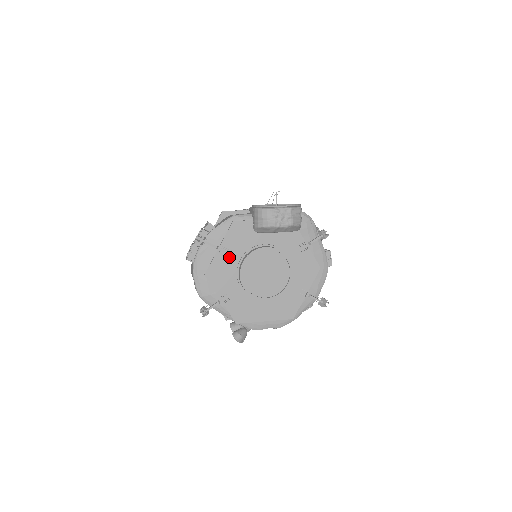
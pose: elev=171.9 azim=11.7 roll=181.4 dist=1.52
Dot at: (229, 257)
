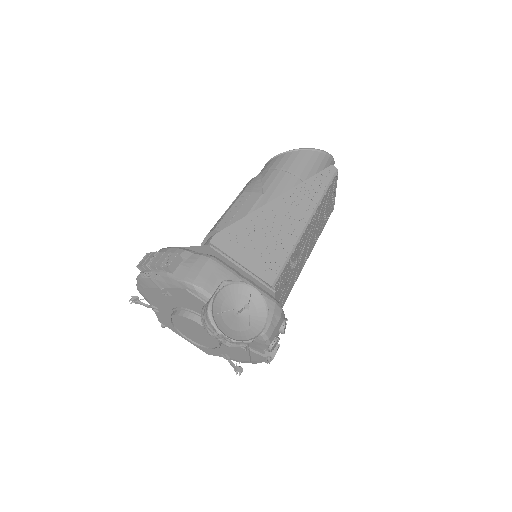
Dot at: (171, 299)
